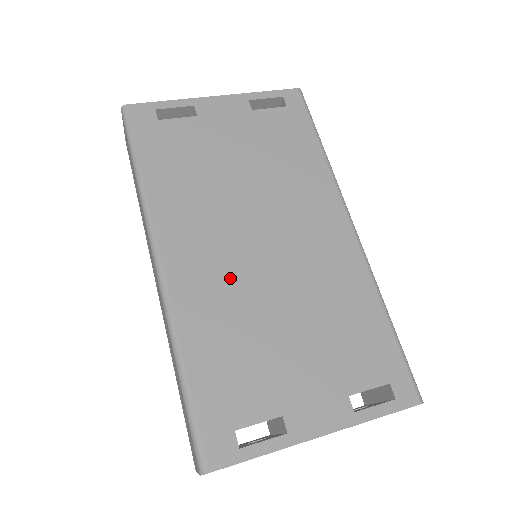
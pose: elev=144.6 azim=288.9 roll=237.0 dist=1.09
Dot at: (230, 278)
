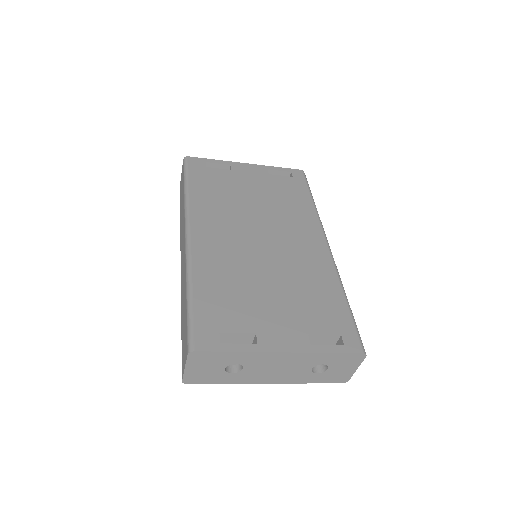
Dot at: (235, 251)
